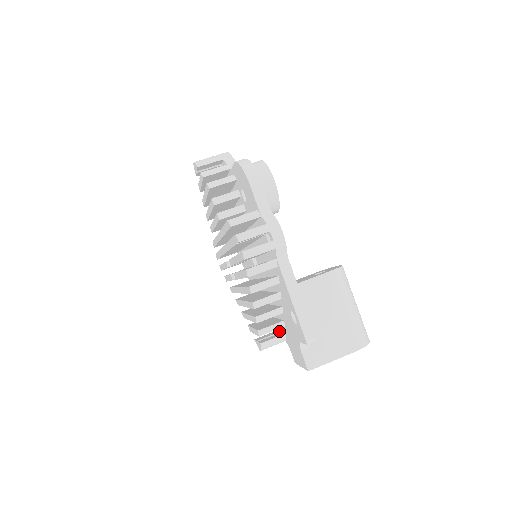
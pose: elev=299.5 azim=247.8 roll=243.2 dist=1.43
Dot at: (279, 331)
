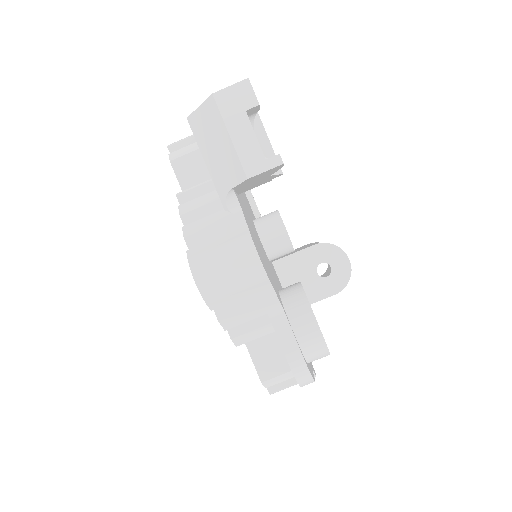
Dot at: occluded
